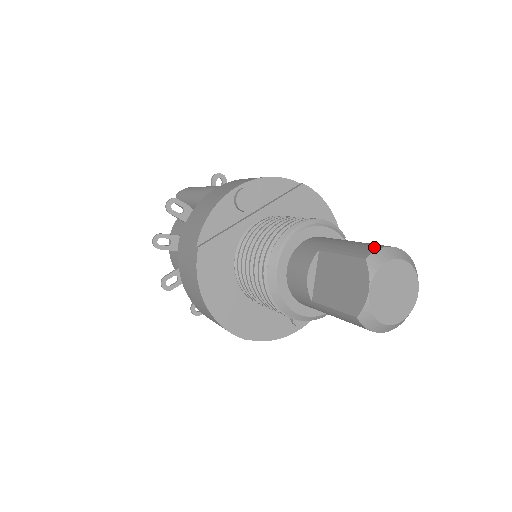
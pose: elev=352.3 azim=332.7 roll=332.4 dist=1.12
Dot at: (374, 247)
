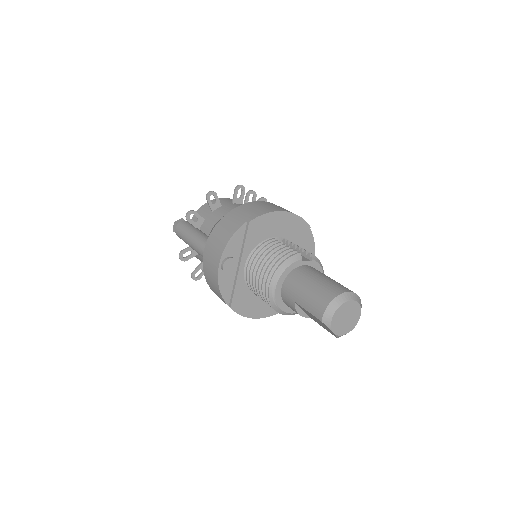
Dot at: (321, 308)
